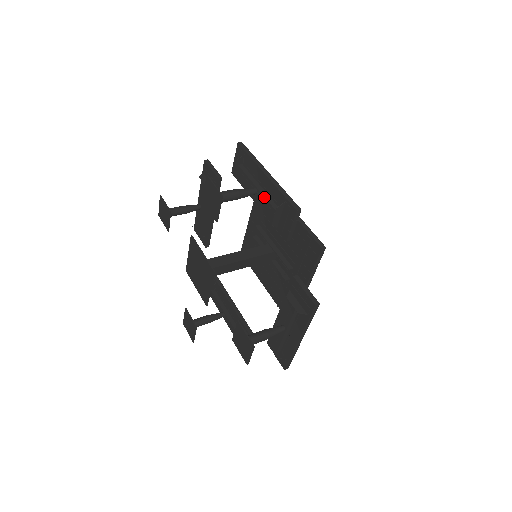
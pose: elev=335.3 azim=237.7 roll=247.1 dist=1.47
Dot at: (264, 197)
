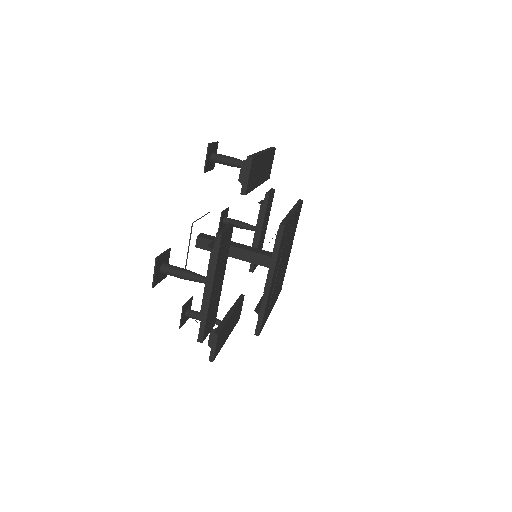
Dot at: occluded
